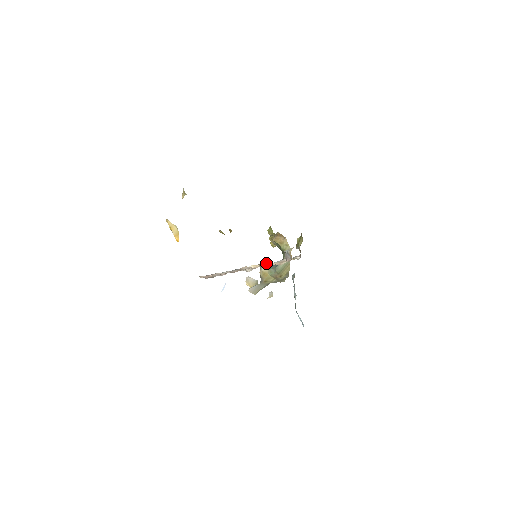
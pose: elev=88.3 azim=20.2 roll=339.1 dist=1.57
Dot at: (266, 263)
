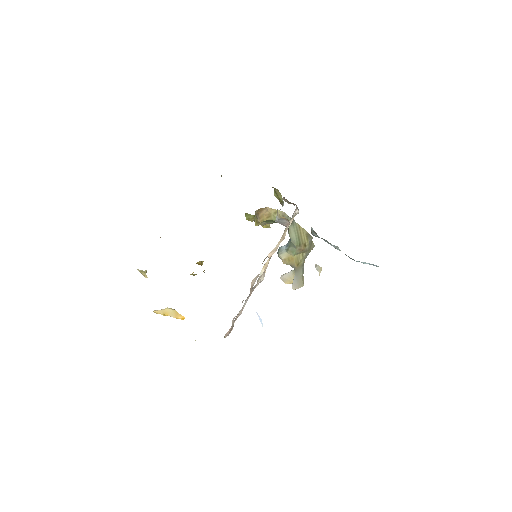
Dot at: (270, 252)
